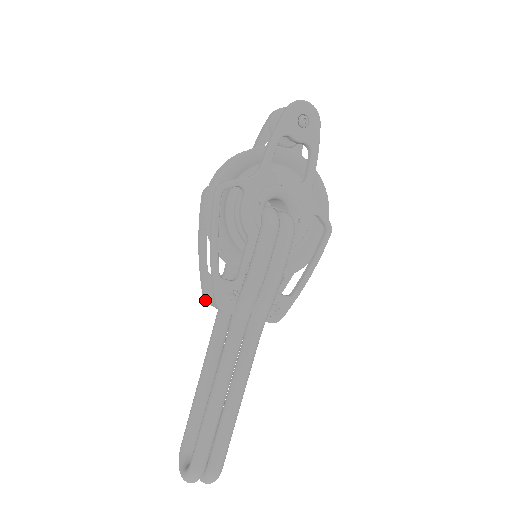
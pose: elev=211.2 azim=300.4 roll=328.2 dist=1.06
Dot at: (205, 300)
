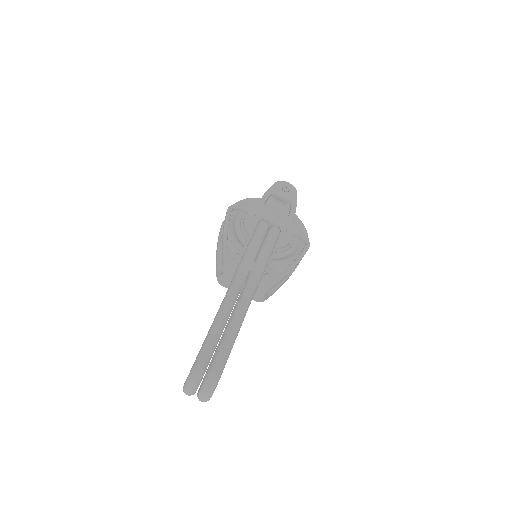
Dot at: (218, 279)
